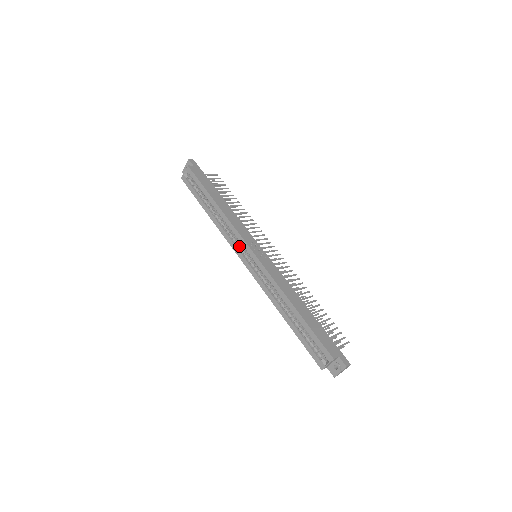
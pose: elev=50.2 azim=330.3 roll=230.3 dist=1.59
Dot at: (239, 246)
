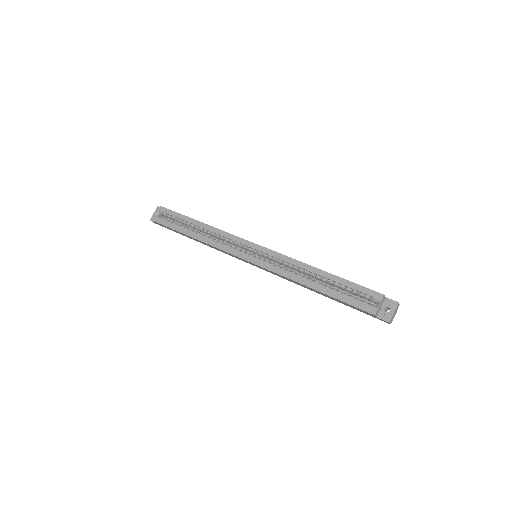
Dot at: (237, 249)
